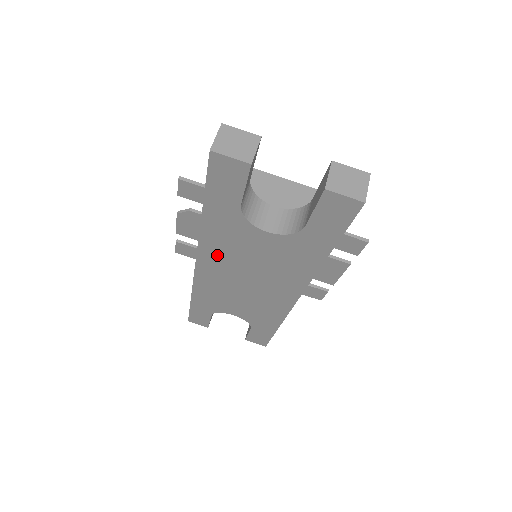
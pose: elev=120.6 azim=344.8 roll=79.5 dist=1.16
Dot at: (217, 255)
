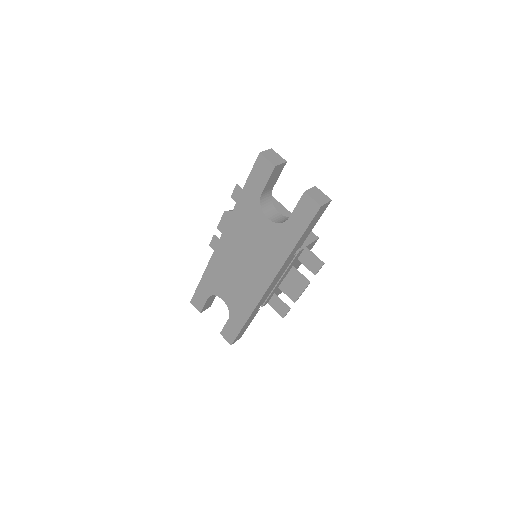
Dot at: (235, 234)
